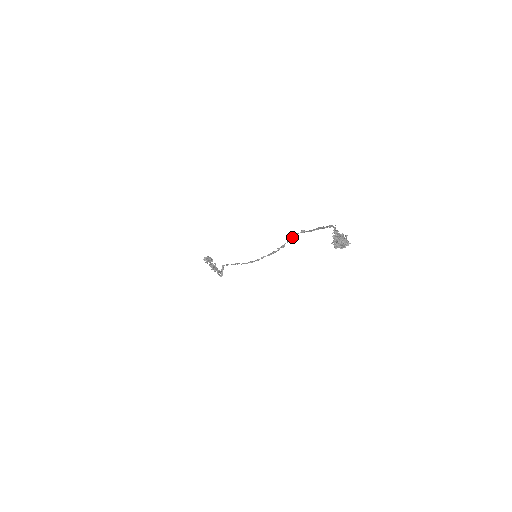
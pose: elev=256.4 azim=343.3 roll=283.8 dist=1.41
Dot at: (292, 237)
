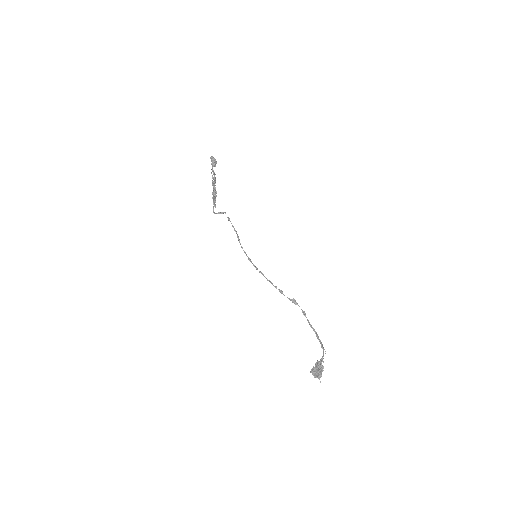
Dot at: (294, 303)
